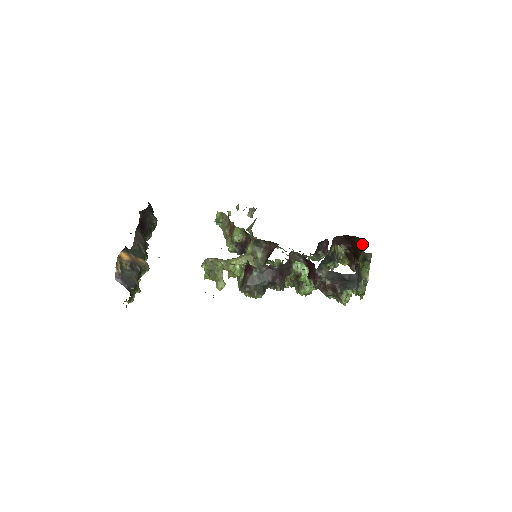
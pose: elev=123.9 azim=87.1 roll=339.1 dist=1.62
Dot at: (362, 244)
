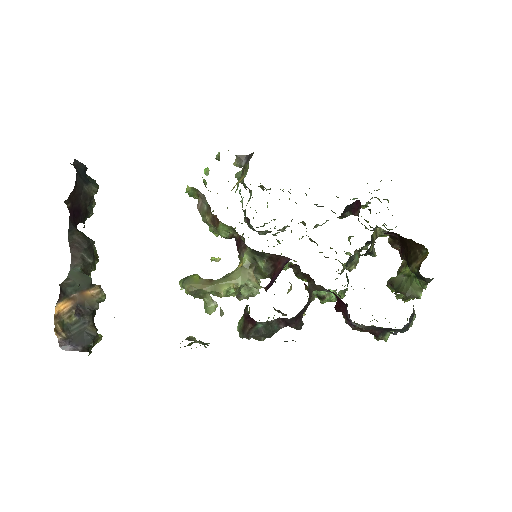
Dot at: (418, 250)
